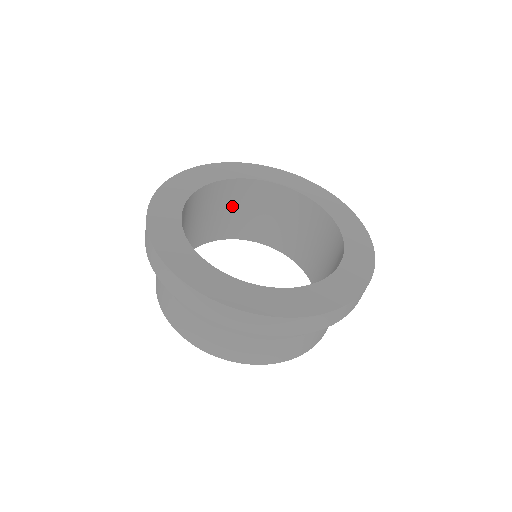
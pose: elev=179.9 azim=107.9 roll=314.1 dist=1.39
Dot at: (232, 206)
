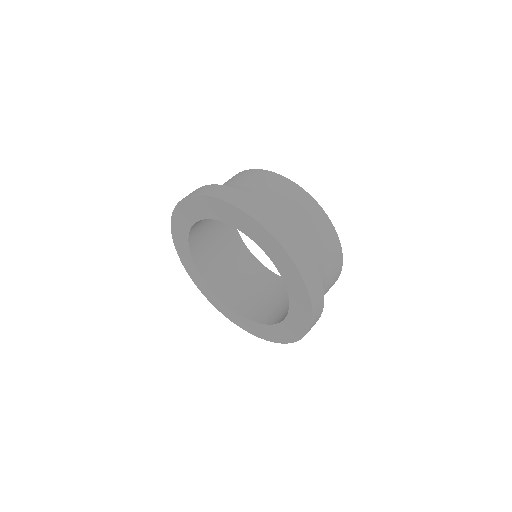
Dot at: occluded
